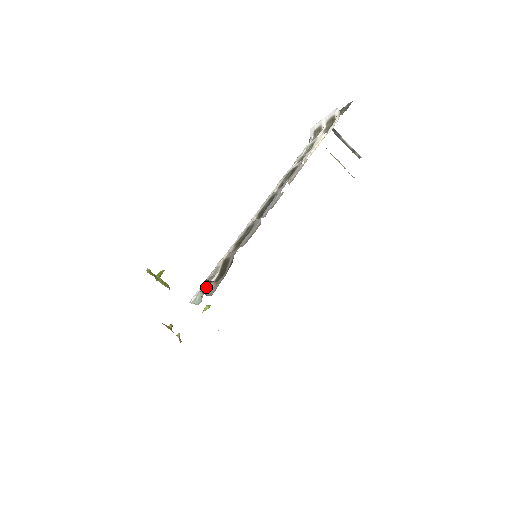
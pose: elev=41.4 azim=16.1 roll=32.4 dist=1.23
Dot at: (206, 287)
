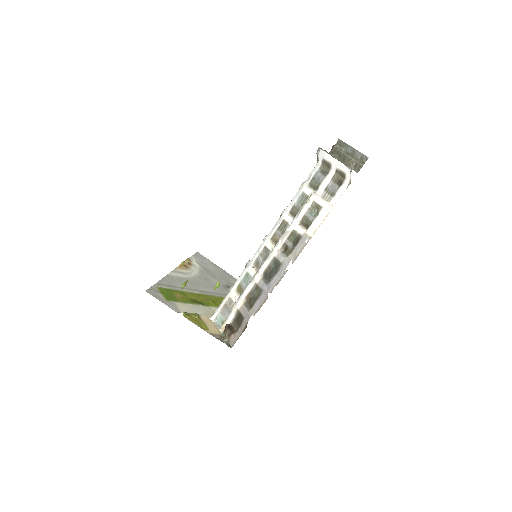
Dot at: (228, 337)
